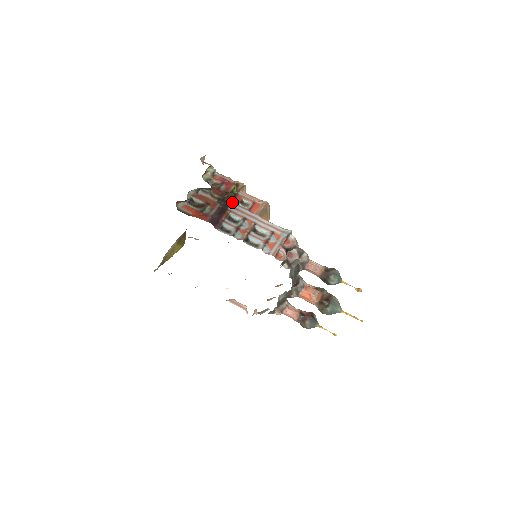
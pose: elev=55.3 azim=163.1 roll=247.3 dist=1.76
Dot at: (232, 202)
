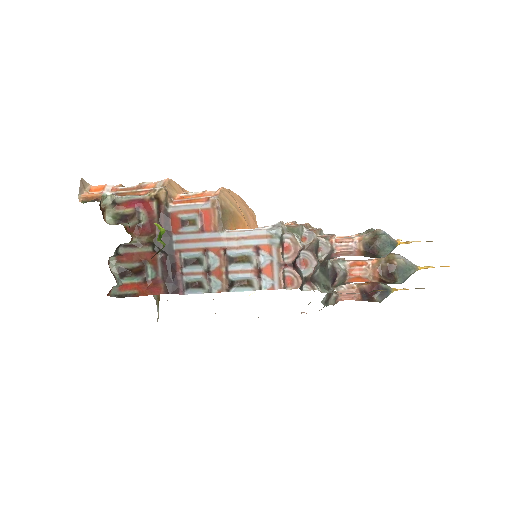
Dot at: (171, 234)
